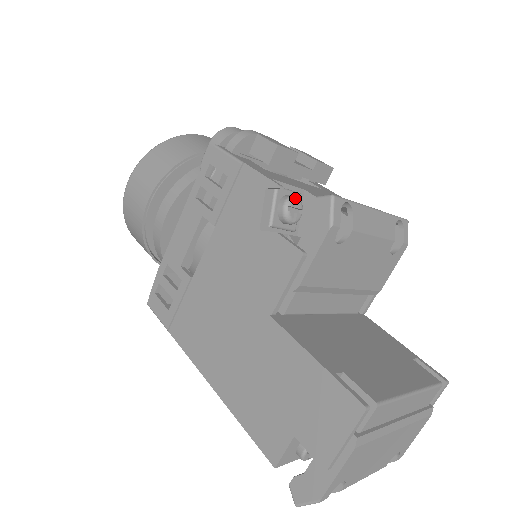
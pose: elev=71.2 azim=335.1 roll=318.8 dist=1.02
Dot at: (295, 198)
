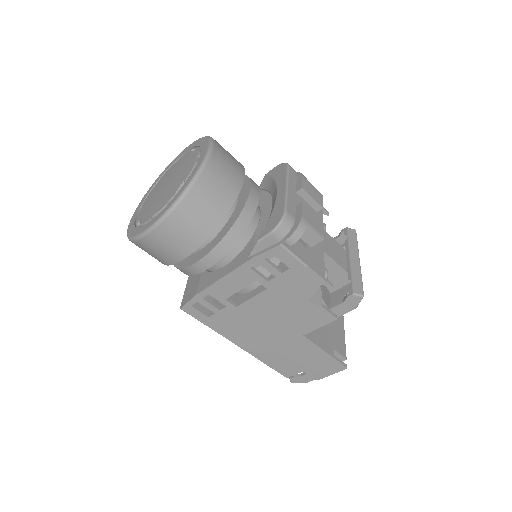
Dot at: occluded
